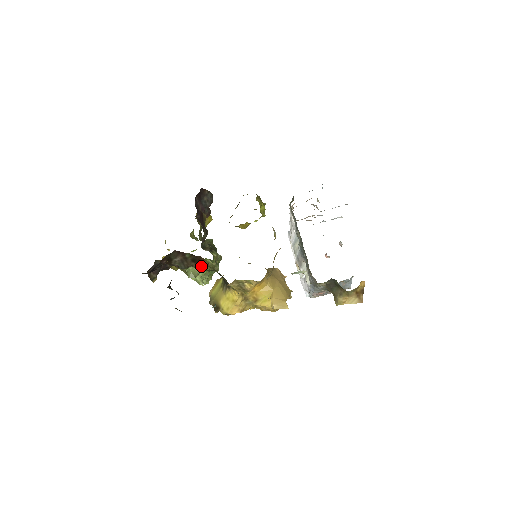
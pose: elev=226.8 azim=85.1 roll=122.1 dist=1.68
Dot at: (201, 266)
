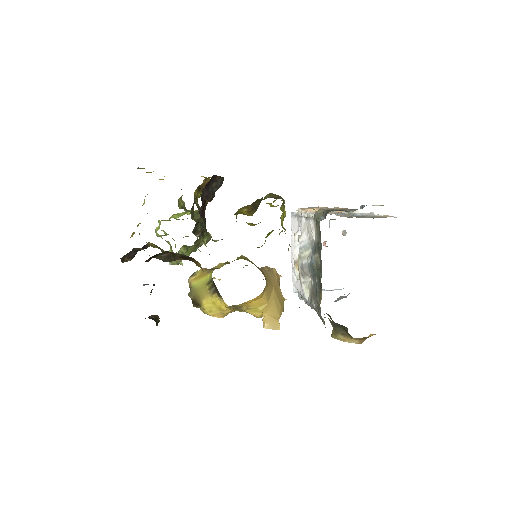
Dot at: (186, 249)
